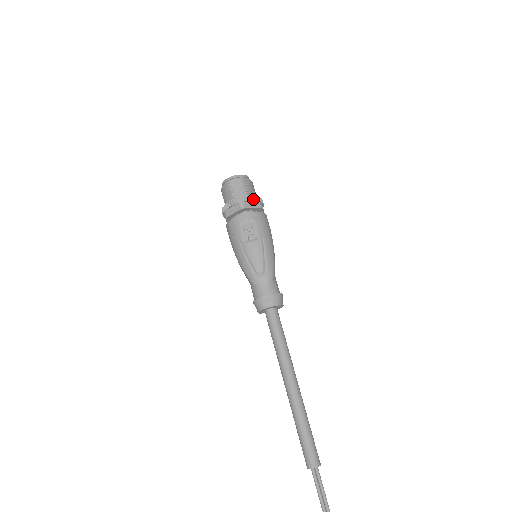
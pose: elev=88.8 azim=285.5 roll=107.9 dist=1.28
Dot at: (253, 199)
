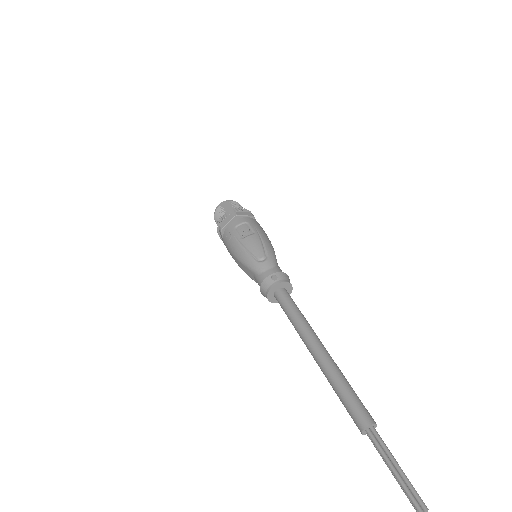
Dot at: (244, 210)
